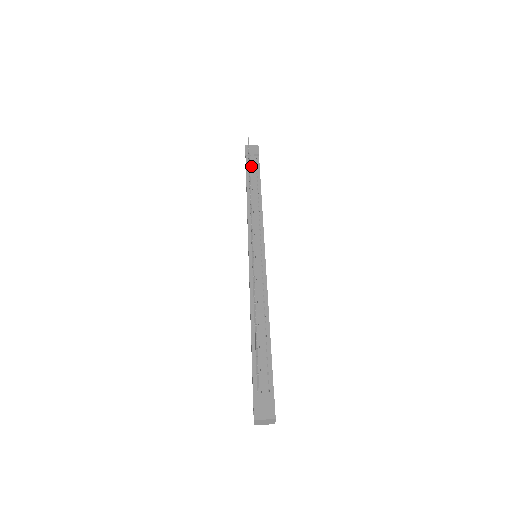
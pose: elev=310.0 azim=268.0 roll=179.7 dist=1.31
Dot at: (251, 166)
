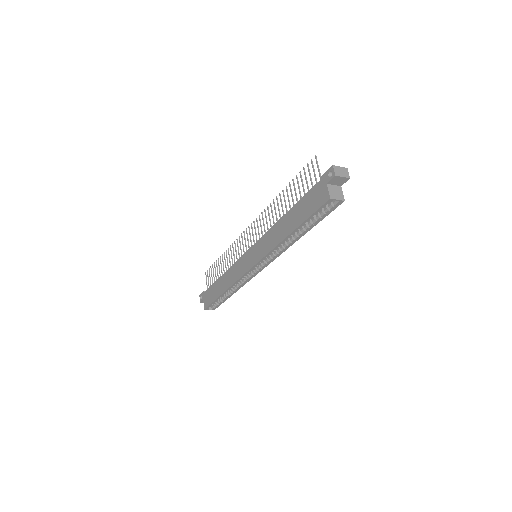
Dot at: occluded
